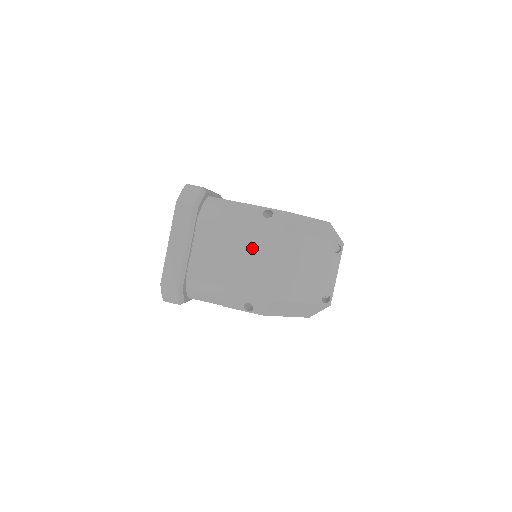
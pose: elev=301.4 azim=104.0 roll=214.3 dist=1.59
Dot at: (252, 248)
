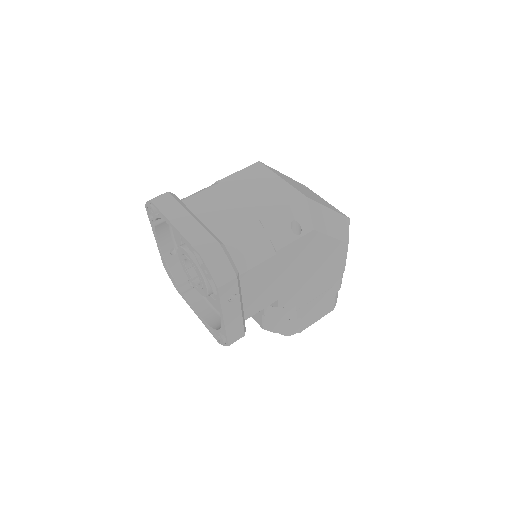
Dot at: (248, 185)
